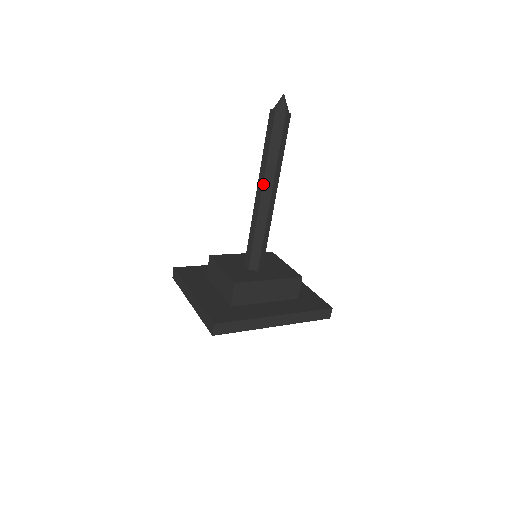
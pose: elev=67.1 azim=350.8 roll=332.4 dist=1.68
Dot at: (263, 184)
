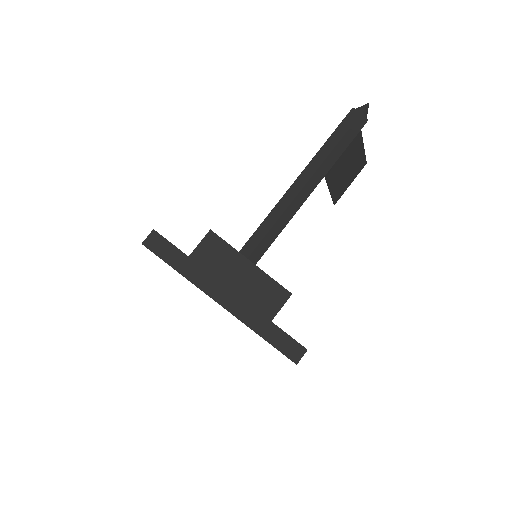
Dot at: (305, 168)
